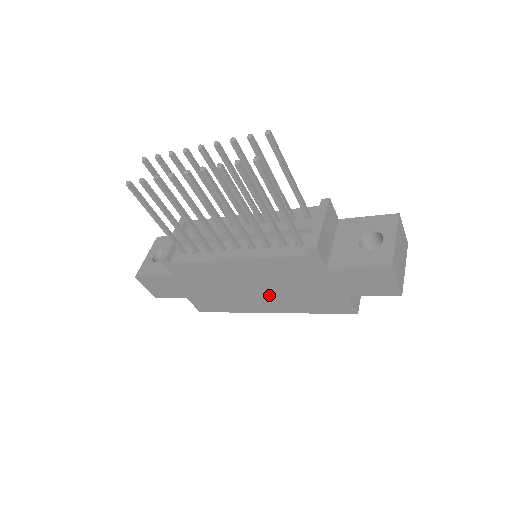
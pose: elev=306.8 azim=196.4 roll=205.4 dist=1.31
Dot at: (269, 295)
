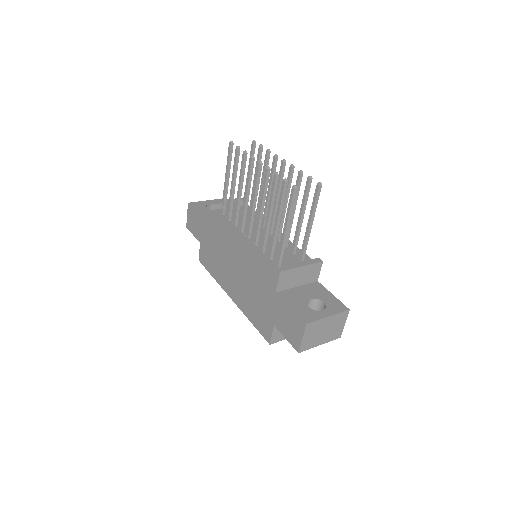
Dot at: (238, 283)
